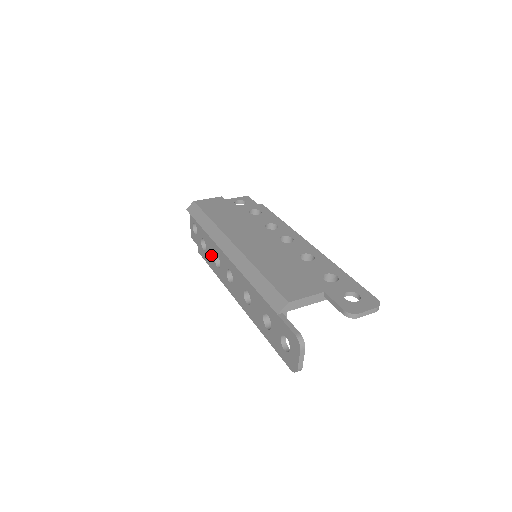
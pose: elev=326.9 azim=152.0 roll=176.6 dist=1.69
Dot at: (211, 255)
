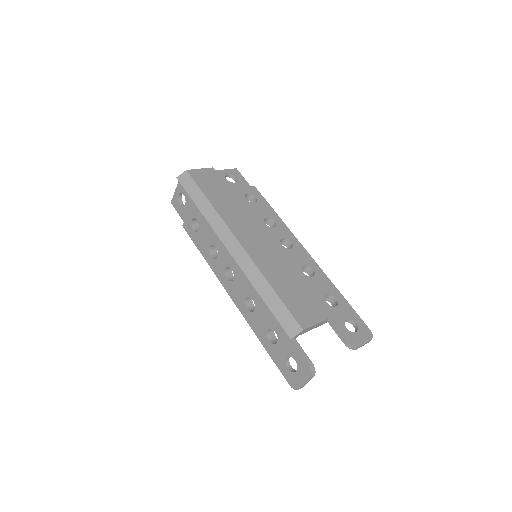
Dot at: (205, 241)
